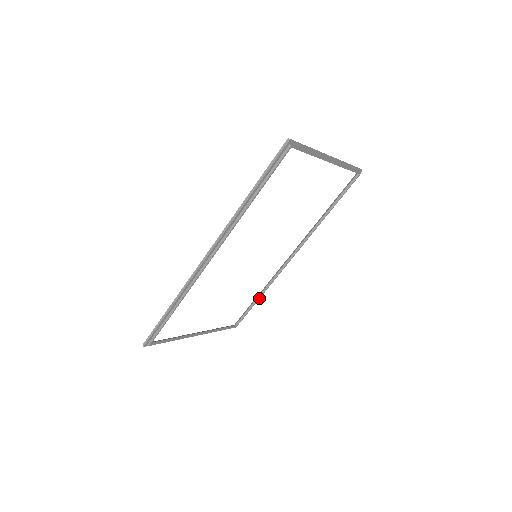
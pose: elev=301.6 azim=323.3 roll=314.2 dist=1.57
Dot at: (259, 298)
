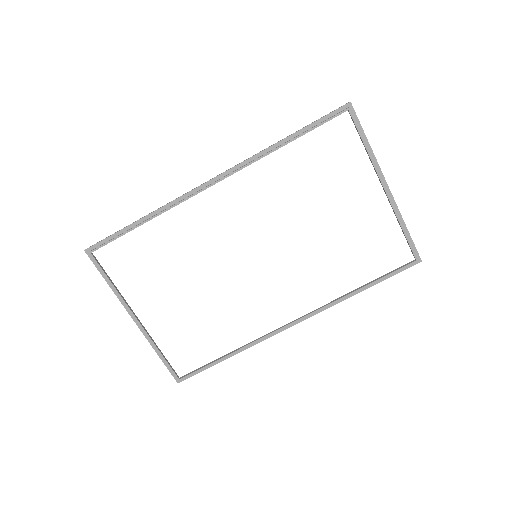
Dot at: (228, 355)
